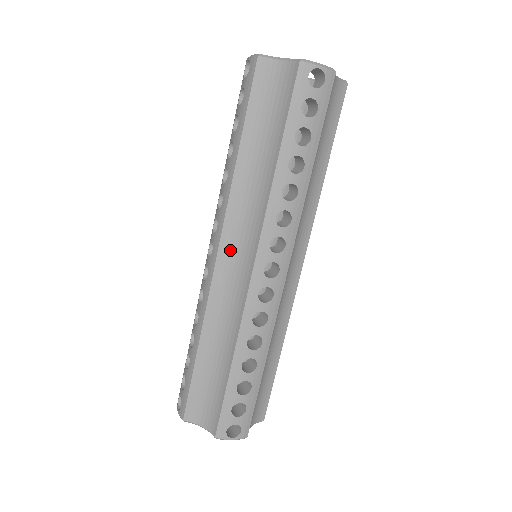
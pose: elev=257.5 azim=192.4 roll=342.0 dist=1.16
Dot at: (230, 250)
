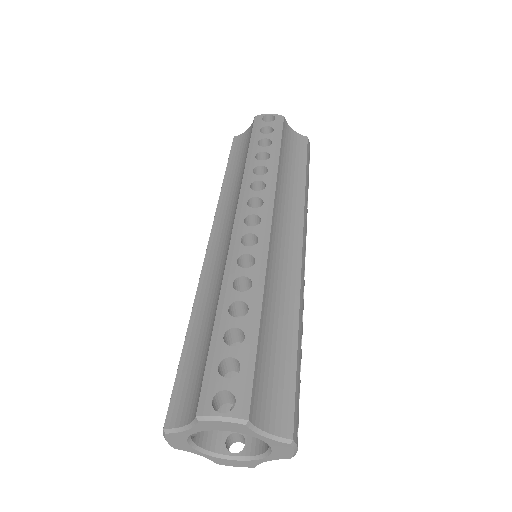
Dot at: (219, 234)
